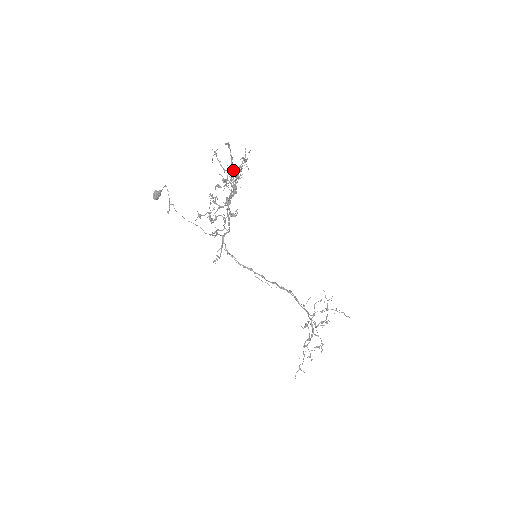
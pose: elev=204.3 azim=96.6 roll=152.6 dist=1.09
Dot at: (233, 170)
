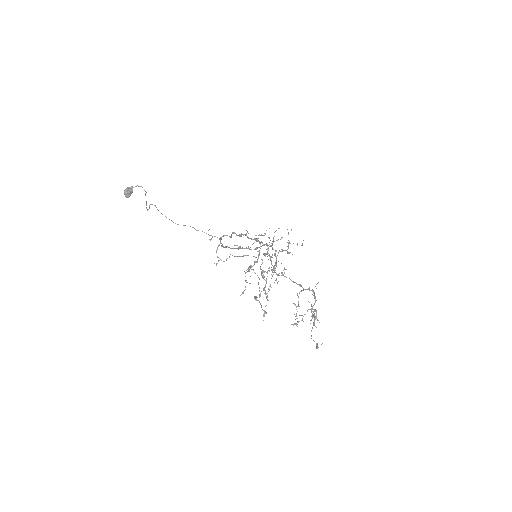
Dot at: occluded
